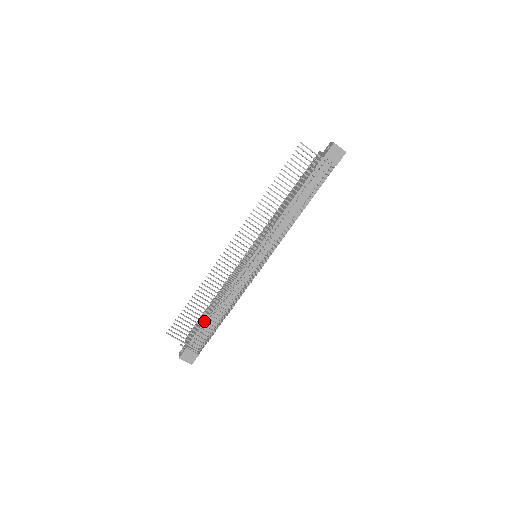
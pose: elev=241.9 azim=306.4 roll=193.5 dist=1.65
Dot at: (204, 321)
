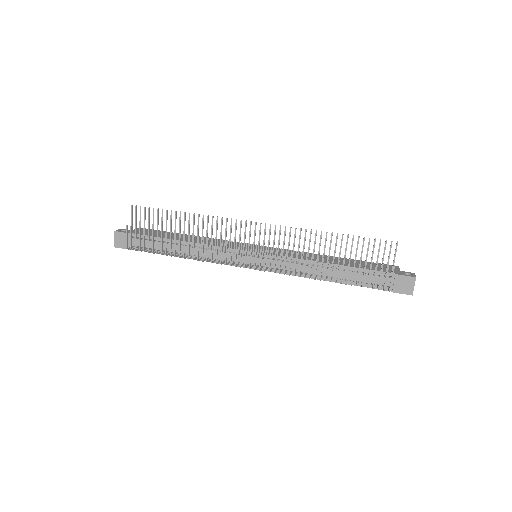
Dot at: (162, 237)
